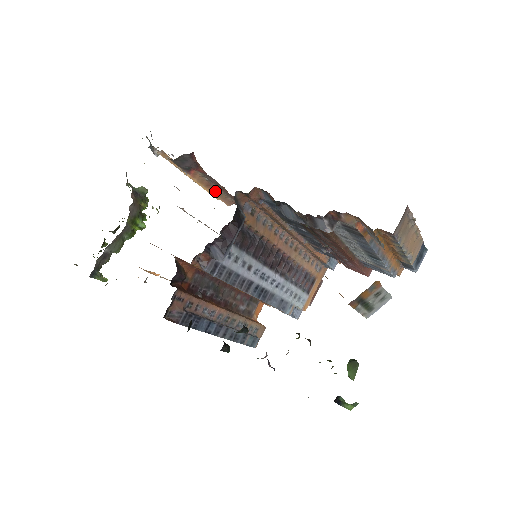
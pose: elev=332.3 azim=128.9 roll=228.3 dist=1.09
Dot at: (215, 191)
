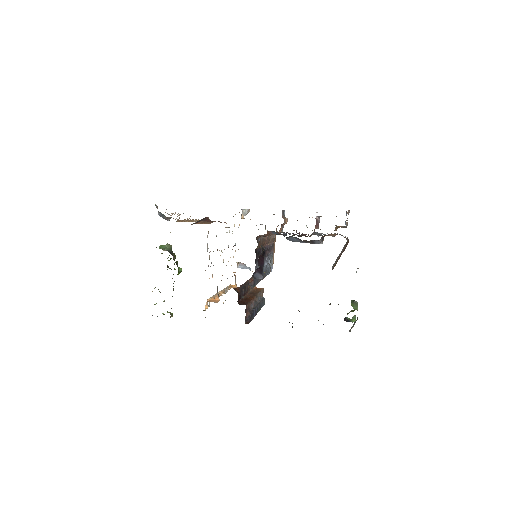
Dot at: (206, 222)
